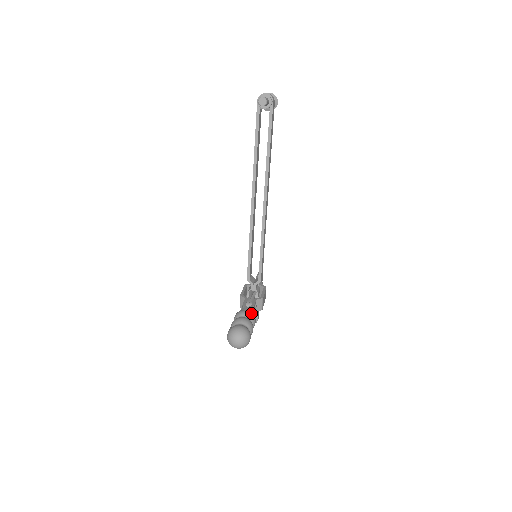
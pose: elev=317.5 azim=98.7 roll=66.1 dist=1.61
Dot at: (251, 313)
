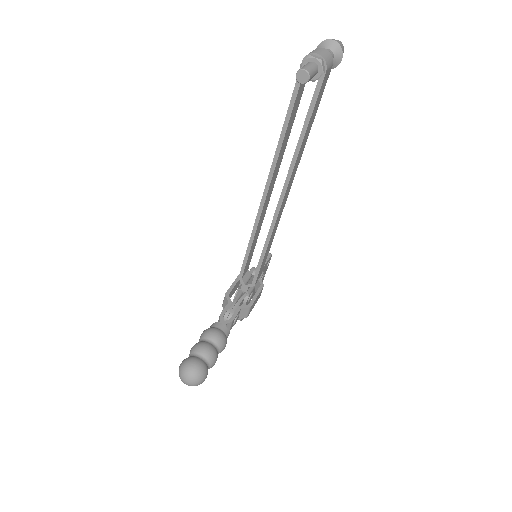
Dot at: (222, 337)
